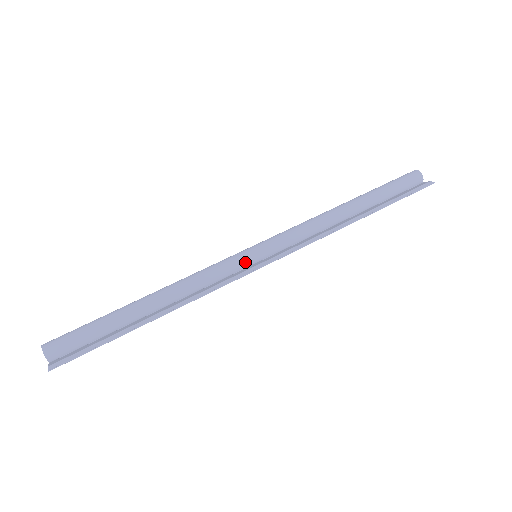
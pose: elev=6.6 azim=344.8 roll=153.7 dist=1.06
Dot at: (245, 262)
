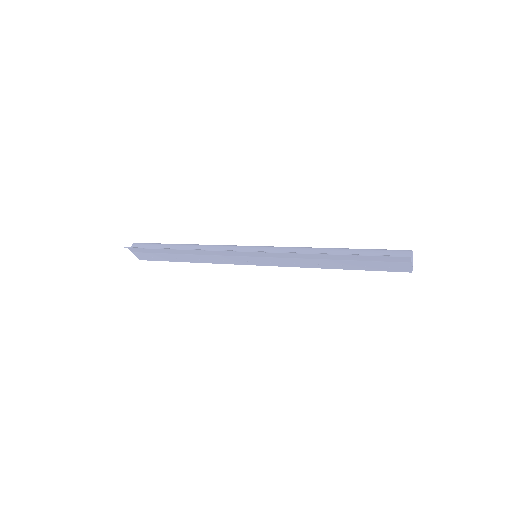
Dot at: (241, 250)
